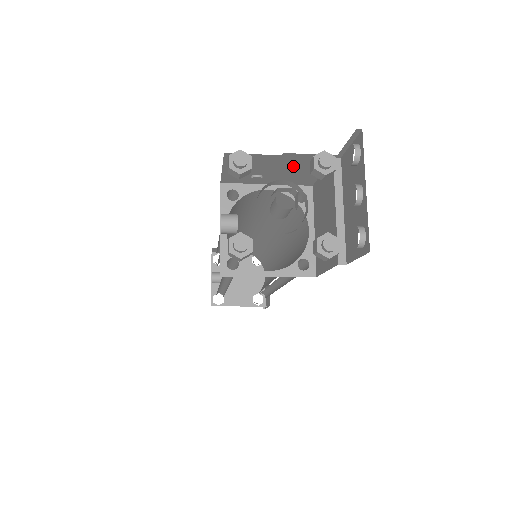
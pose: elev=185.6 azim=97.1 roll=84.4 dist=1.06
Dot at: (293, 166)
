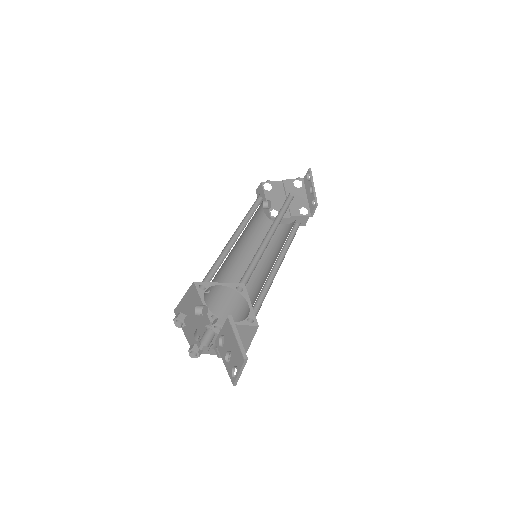
Dot at: occluded
